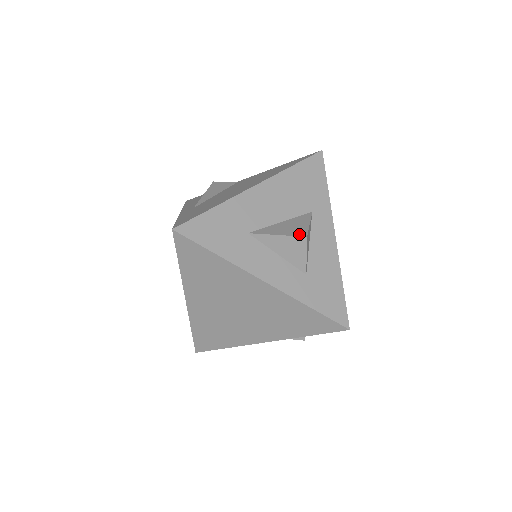
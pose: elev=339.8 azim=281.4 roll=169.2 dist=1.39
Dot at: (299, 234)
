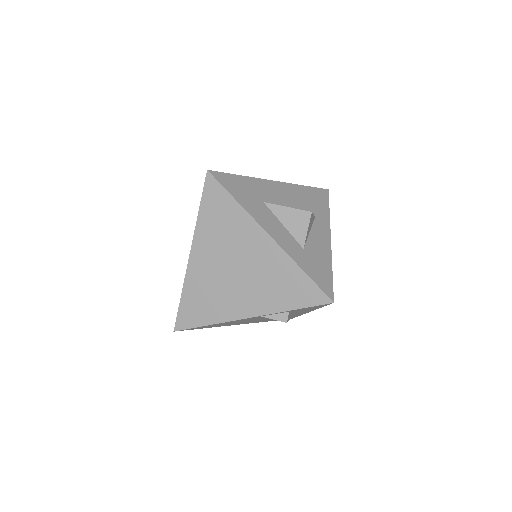
Dot at: occluded
